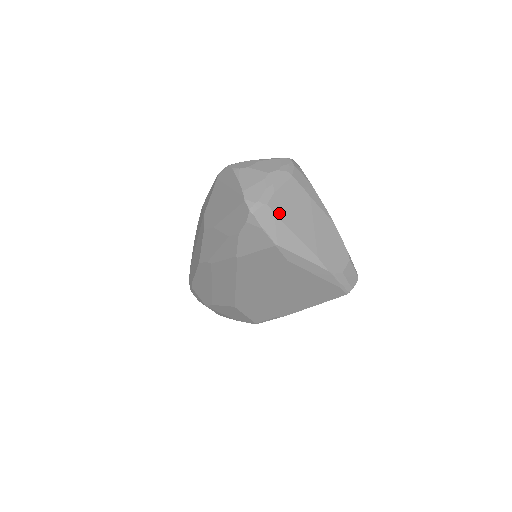
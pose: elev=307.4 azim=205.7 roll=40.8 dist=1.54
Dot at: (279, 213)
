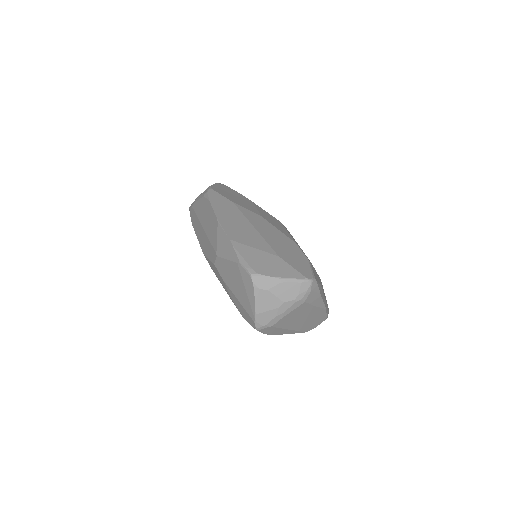
Dot at: (280, 326)
